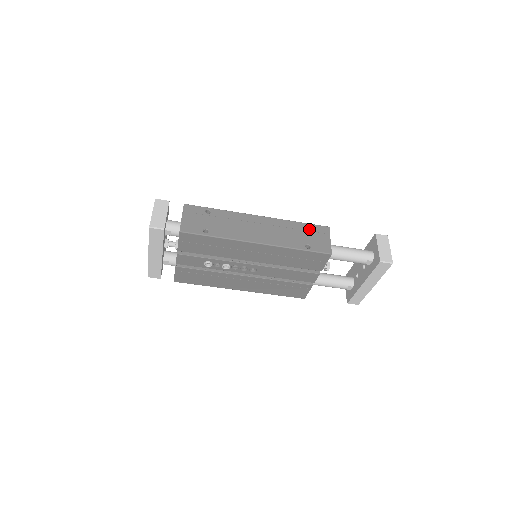
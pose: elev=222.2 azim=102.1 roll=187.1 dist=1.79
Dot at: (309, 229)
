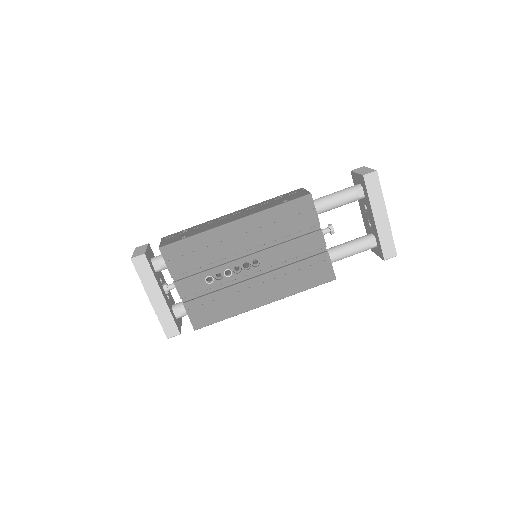
Dot at: (283, 196)
